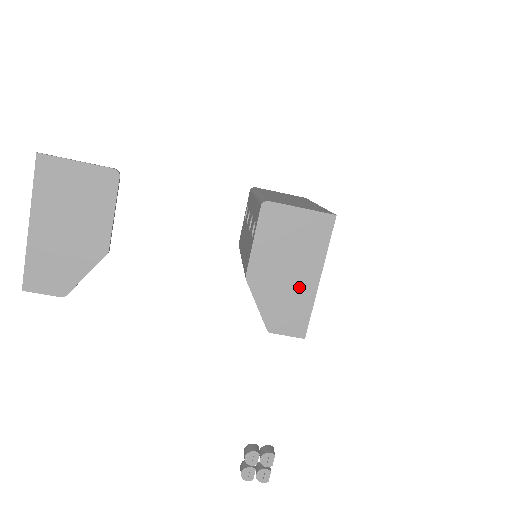
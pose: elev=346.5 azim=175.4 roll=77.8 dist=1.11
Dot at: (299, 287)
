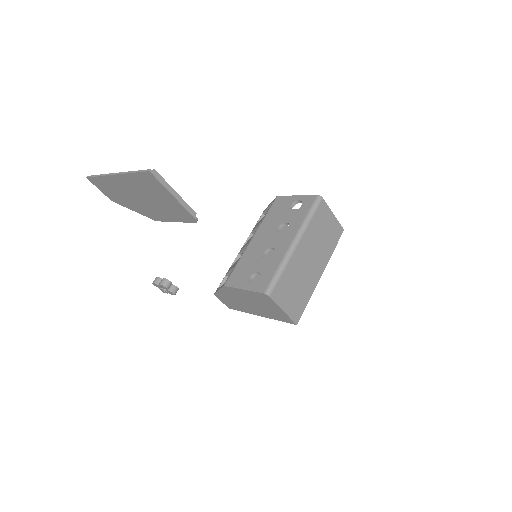
Dot at: (247, 308)
